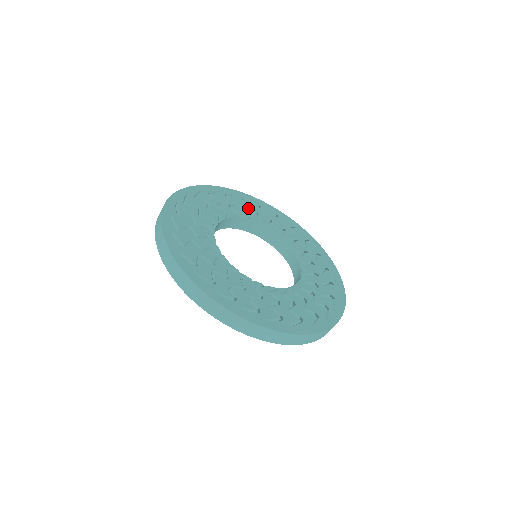
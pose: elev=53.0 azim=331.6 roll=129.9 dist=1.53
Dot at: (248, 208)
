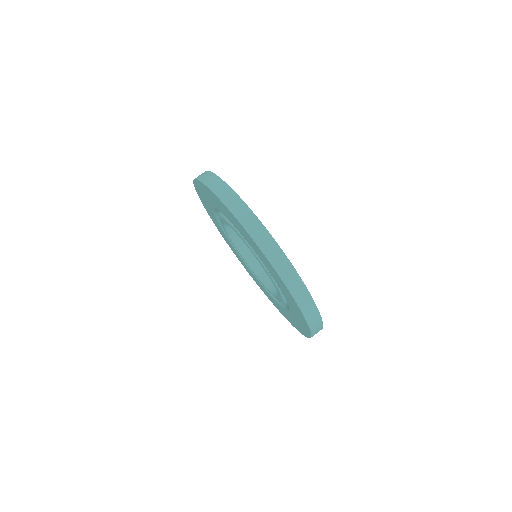
Dot at: occluded
